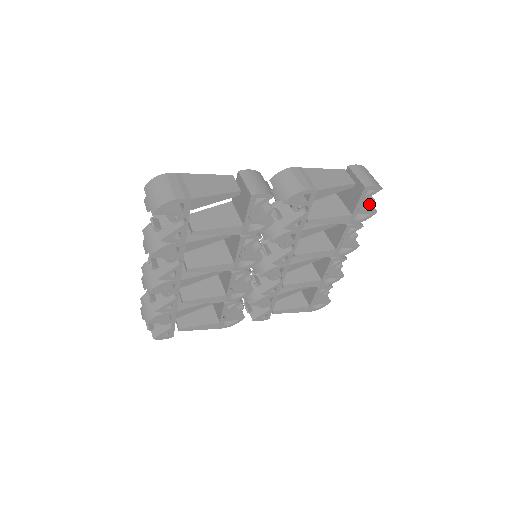
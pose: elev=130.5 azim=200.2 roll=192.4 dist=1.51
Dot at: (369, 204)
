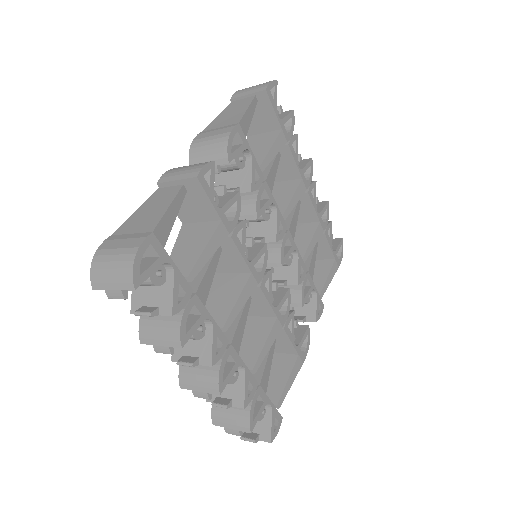
Dot at: (280, 113)
